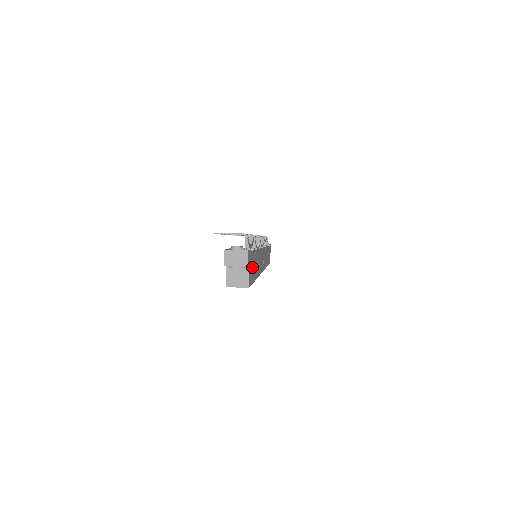
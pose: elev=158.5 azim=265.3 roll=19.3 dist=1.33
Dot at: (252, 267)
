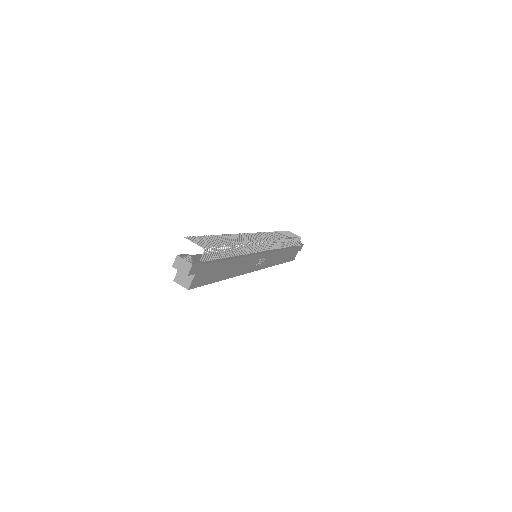
Dot at: (207, 273)
